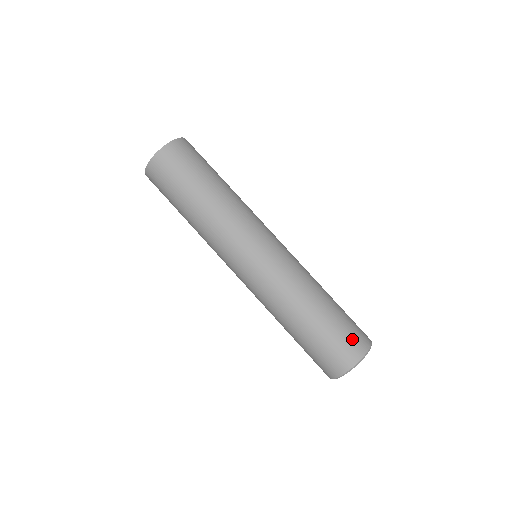
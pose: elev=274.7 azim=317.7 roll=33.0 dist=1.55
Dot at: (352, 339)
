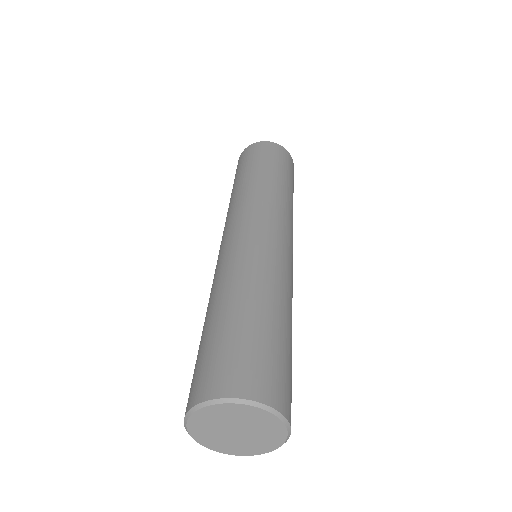
Dot at: (283, 381)
